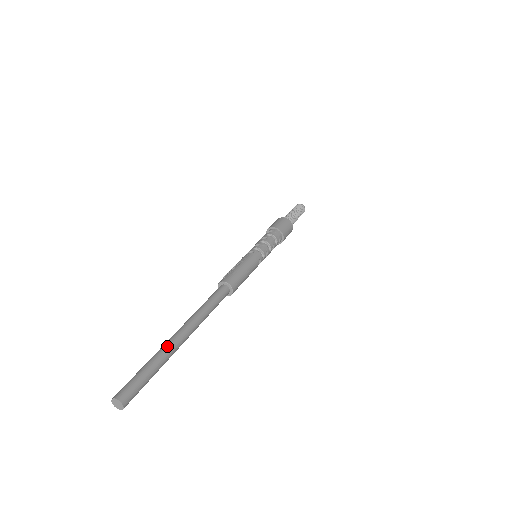
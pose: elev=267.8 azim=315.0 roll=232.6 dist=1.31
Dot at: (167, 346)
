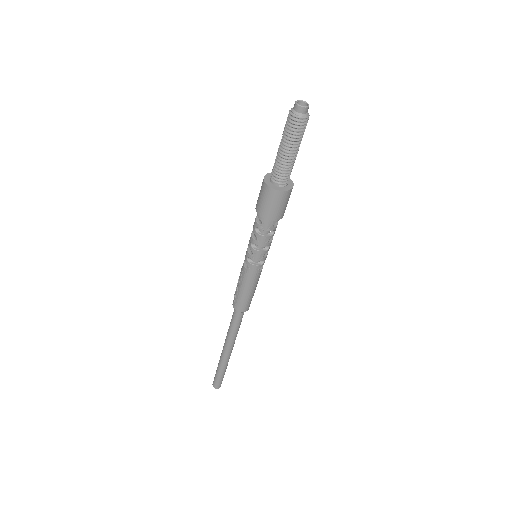
Dot at: (222, 362)
